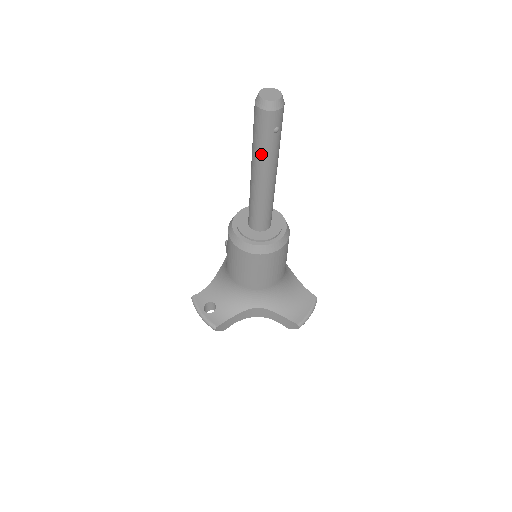
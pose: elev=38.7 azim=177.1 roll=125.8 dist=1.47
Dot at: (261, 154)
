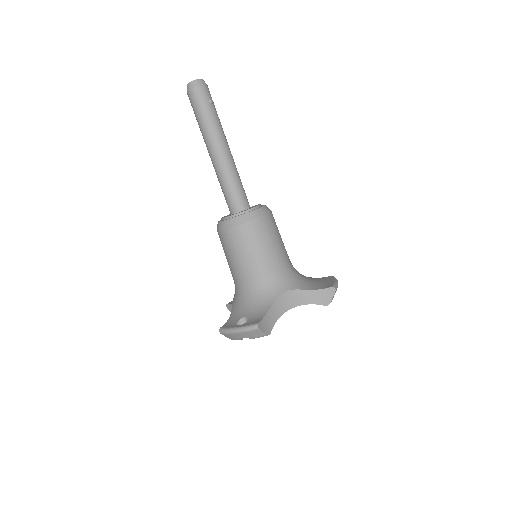
Dot at: (209, 126)
